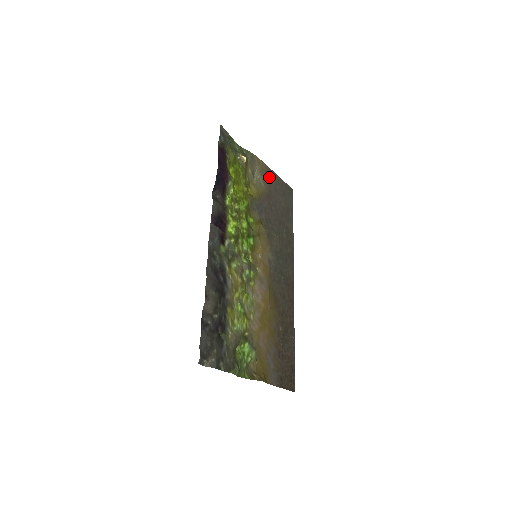
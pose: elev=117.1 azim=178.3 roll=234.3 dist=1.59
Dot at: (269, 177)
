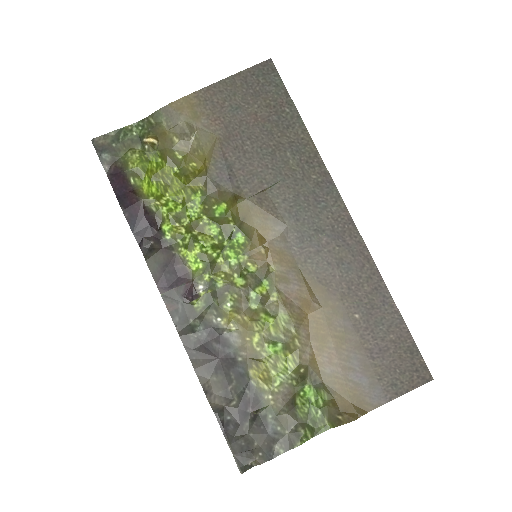
Dot at: (212, 104)
